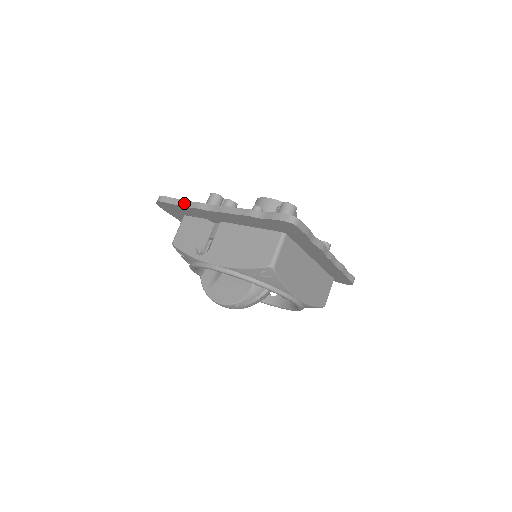
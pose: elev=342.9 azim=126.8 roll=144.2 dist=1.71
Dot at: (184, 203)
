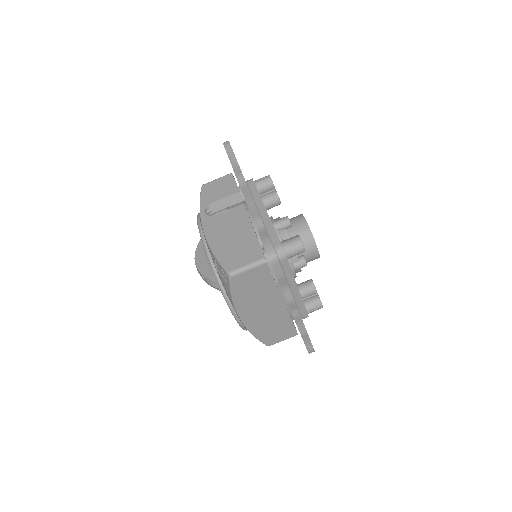
Dot at: (234, 163)
